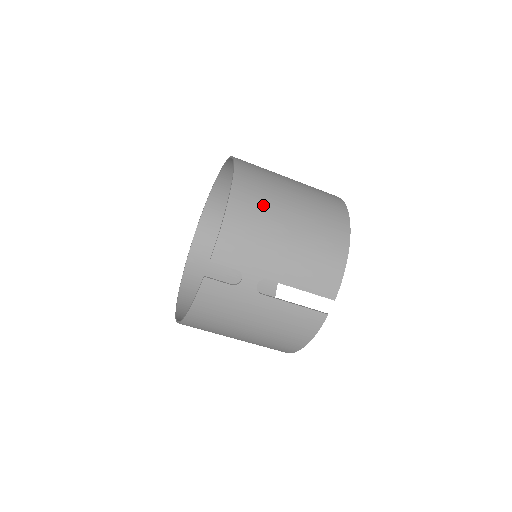
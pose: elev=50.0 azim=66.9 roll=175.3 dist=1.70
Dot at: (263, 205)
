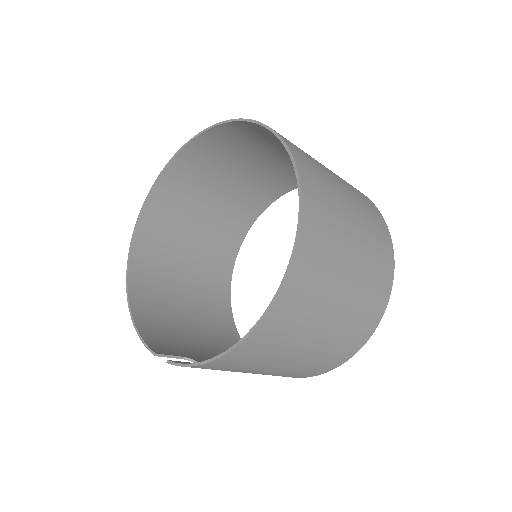
Dot at: (266, 355)
